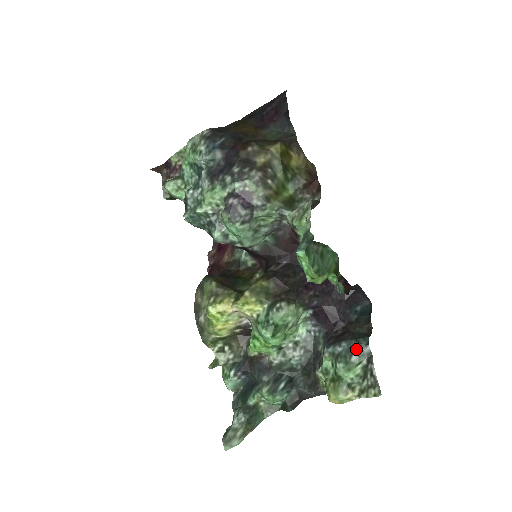
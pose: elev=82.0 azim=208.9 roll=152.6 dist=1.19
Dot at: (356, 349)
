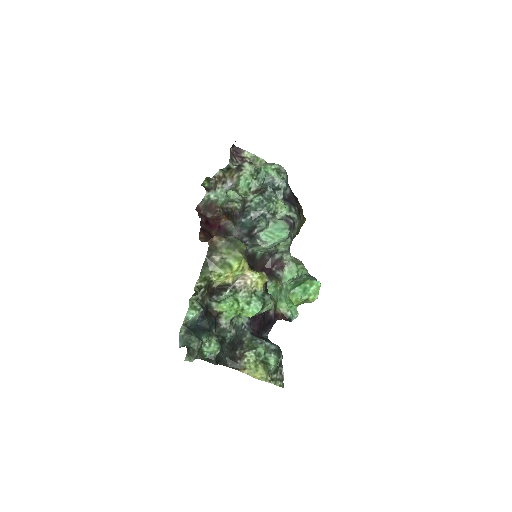
Dot at: (280, 353)
